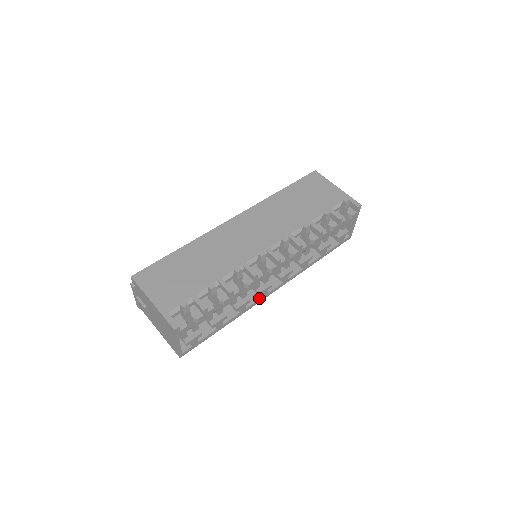
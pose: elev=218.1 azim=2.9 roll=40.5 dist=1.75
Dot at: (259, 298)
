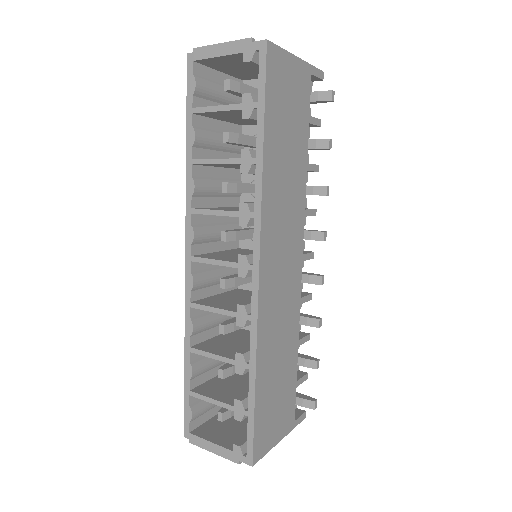
Dot at: occluded
